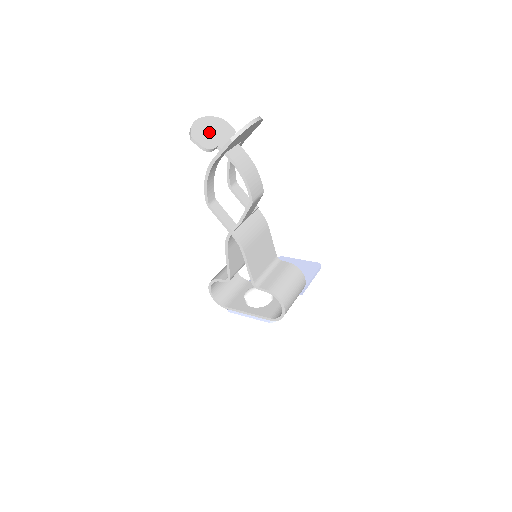
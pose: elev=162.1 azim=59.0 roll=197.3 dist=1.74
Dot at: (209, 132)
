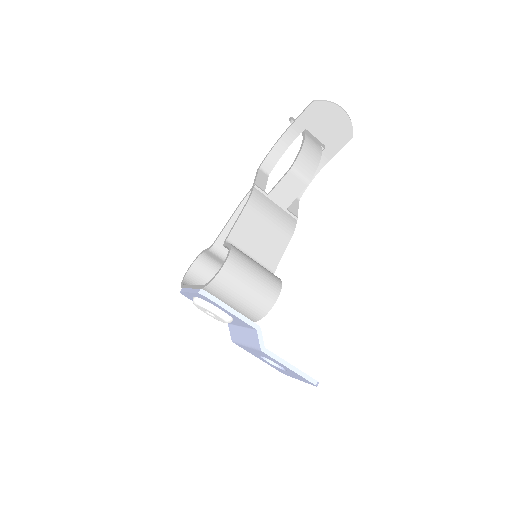
Dot at: (307, 131)
